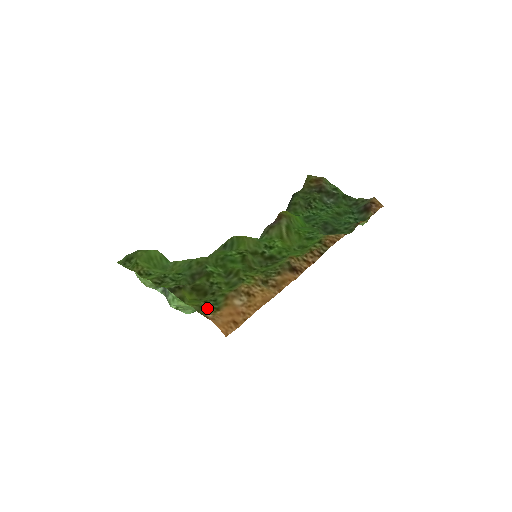
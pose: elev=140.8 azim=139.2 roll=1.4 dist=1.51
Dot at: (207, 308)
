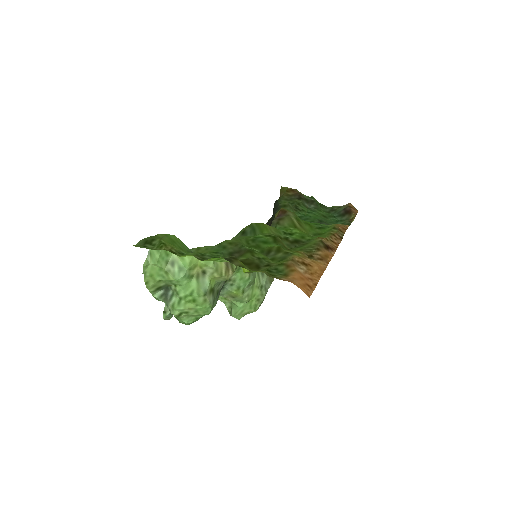
Dot at: (274, 274)
